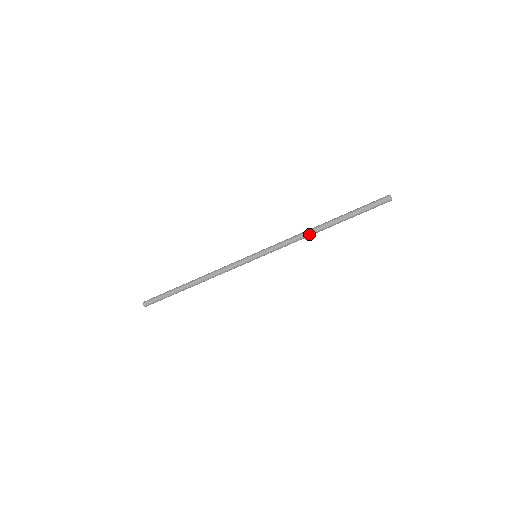
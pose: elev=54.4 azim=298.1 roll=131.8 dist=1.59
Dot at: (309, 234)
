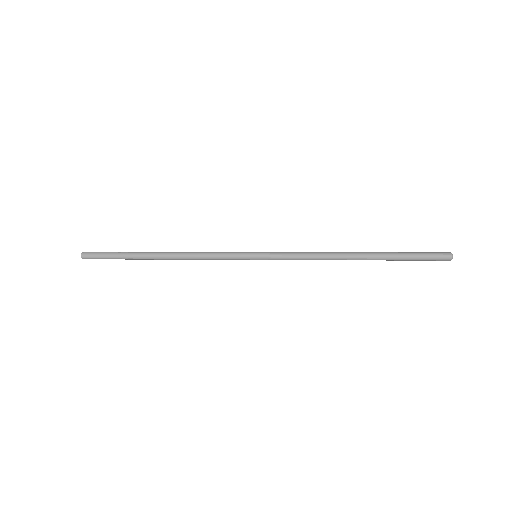
Dot at: occluded
